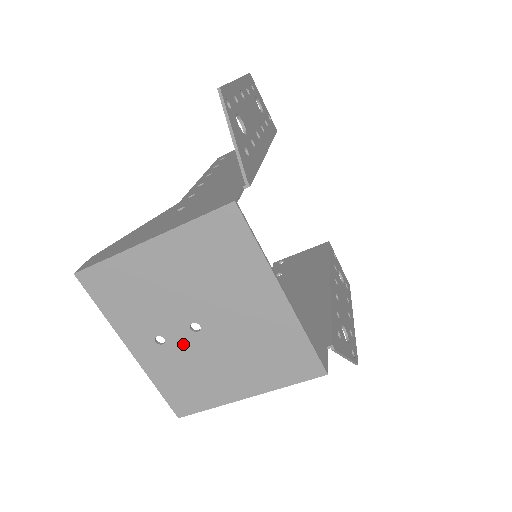
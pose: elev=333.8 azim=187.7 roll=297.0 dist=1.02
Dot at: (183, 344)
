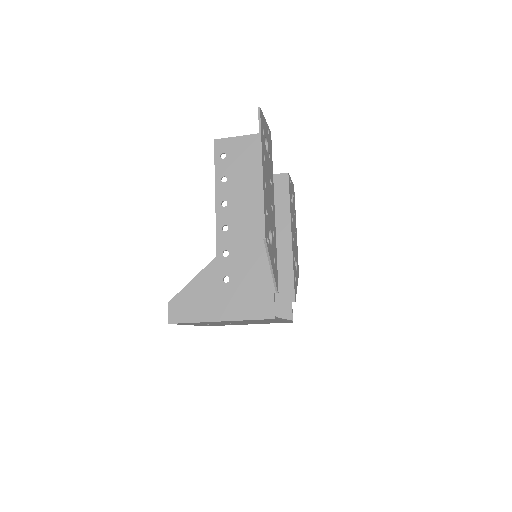
Dot at: occluded
